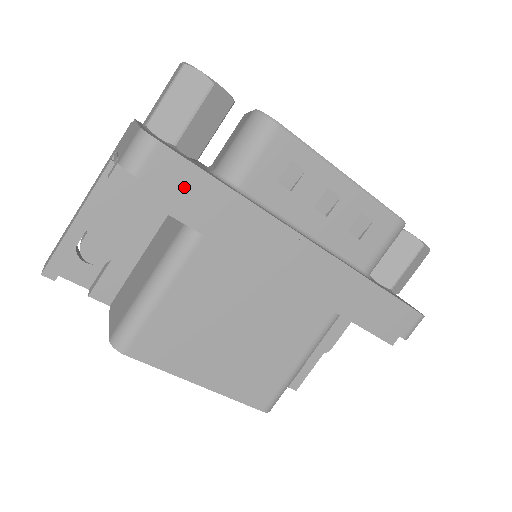
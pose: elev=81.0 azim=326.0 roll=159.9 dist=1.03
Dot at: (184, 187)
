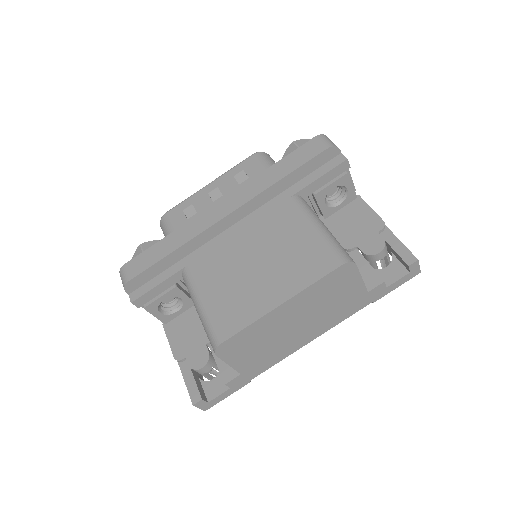
Dot at: (147, 261)
